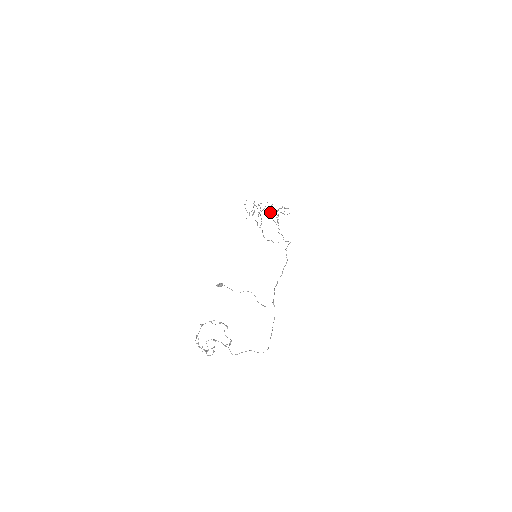
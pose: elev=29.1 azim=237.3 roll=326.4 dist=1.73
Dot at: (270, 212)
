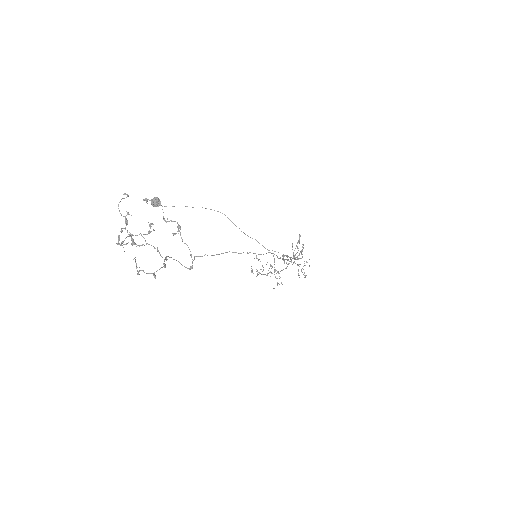
Dot at: (282, 258)
